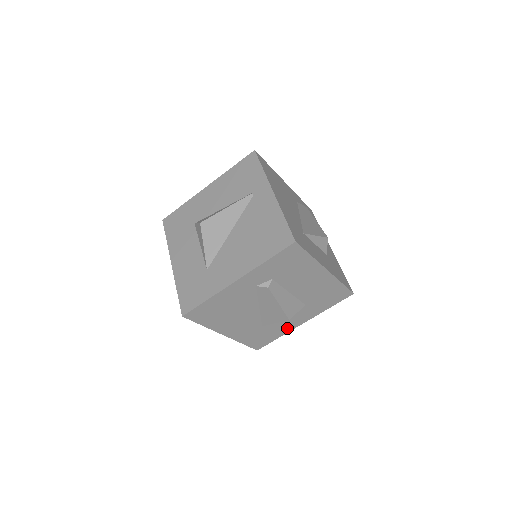
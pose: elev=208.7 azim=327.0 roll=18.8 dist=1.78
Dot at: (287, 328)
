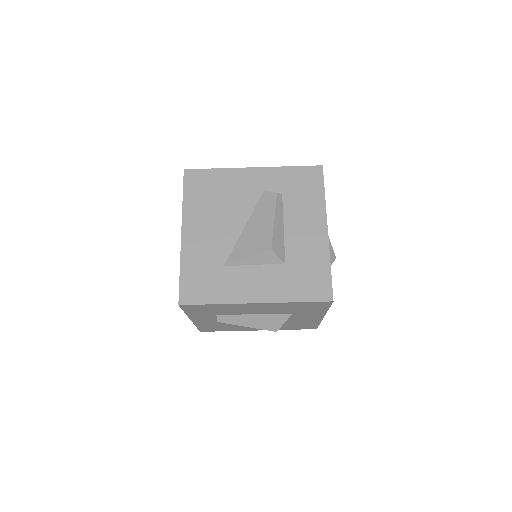
Dot at: (313, 320)
